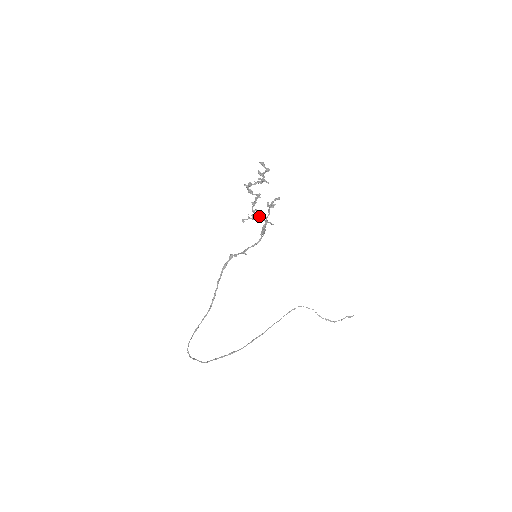
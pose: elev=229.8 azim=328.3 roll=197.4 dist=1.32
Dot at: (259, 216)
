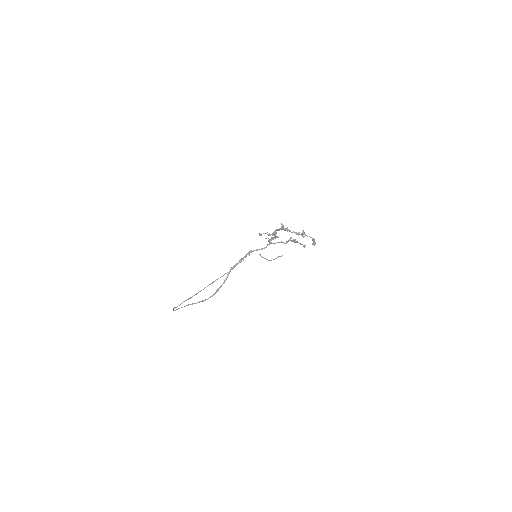
Dot at: (276, 237)
